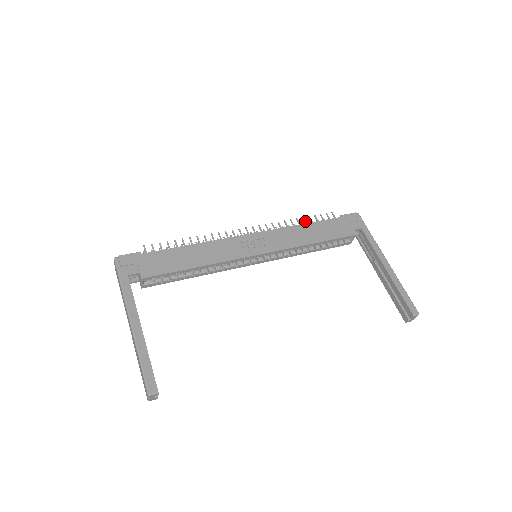
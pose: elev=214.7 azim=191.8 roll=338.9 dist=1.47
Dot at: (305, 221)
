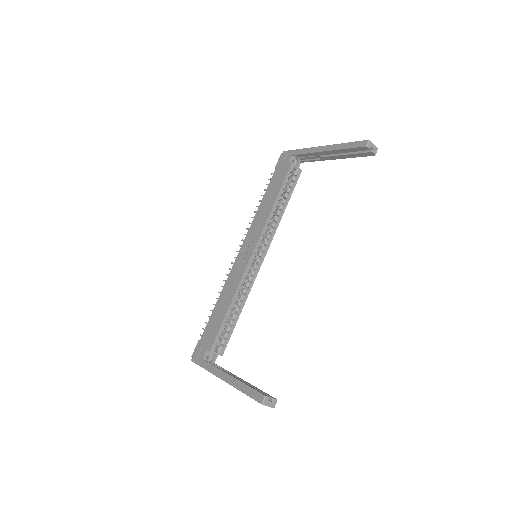
Dot at: occluded
